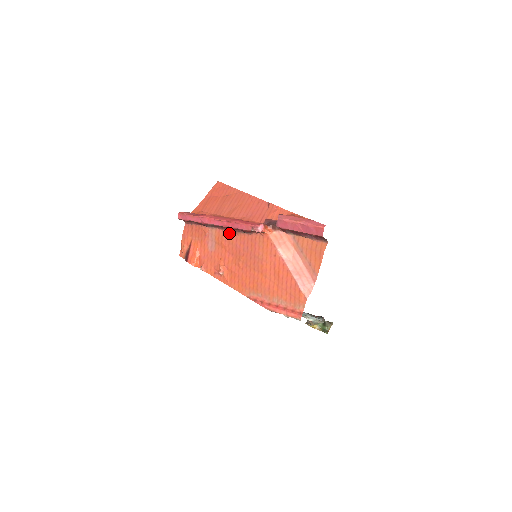
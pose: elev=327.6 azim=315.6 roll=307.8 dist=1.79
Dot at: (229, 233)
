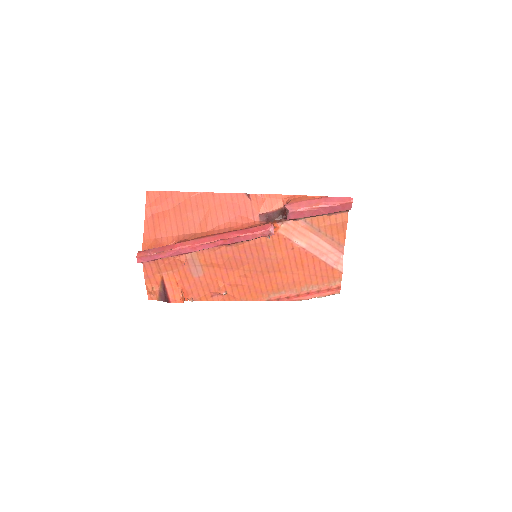
Dot at: (219, 249)
